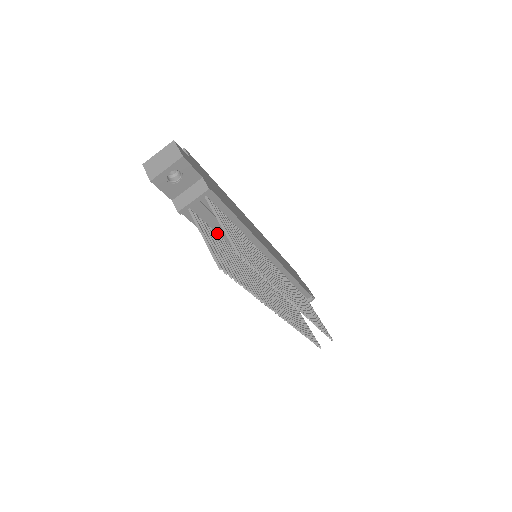
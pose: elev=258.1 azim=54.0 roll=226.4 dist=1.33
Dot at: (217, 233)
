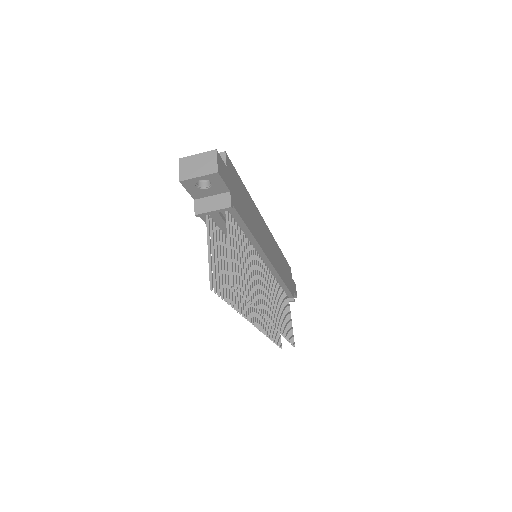
Dot at: (226, 236)
